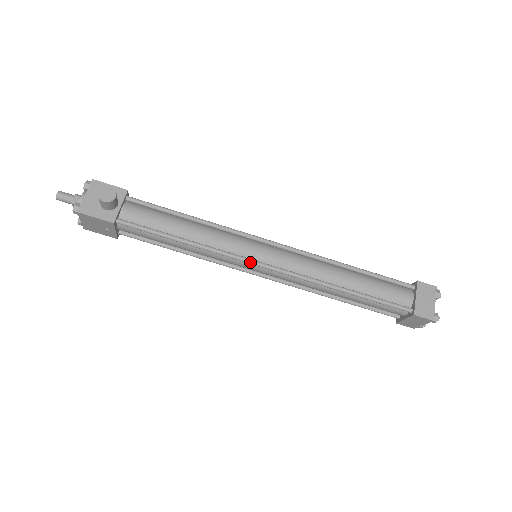
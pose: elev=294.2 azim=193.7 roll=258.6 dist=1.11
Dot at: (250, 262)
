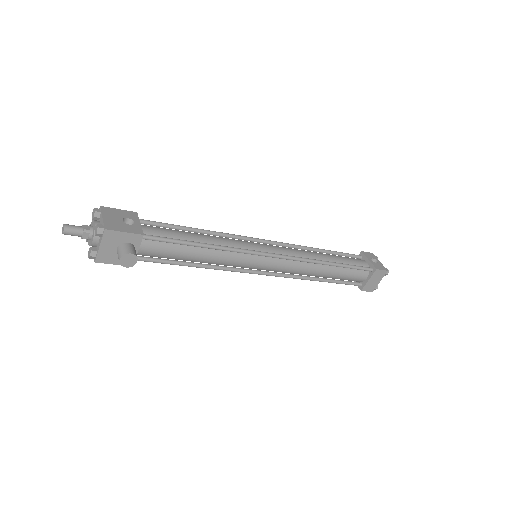
Dot at: occluded
